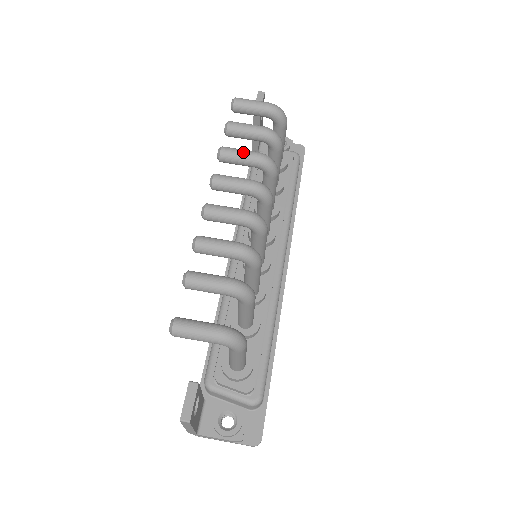
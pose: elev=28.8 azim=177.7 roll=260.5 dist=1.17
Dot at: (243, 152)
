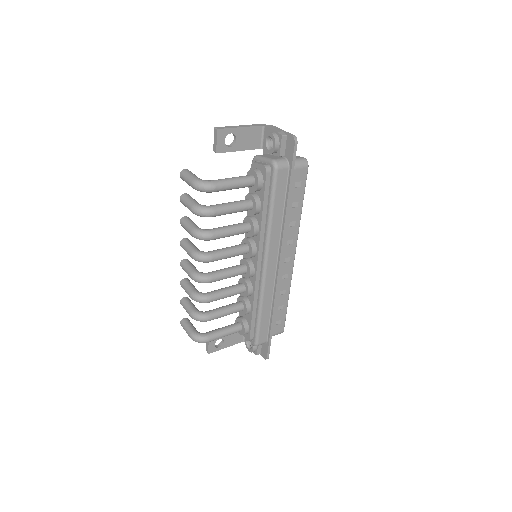
Dot at: (186, 229)
